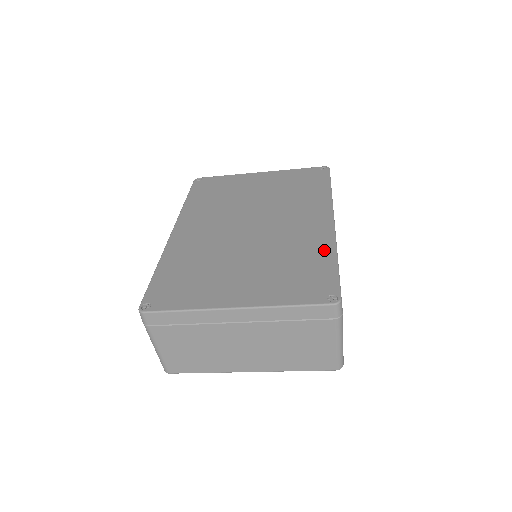
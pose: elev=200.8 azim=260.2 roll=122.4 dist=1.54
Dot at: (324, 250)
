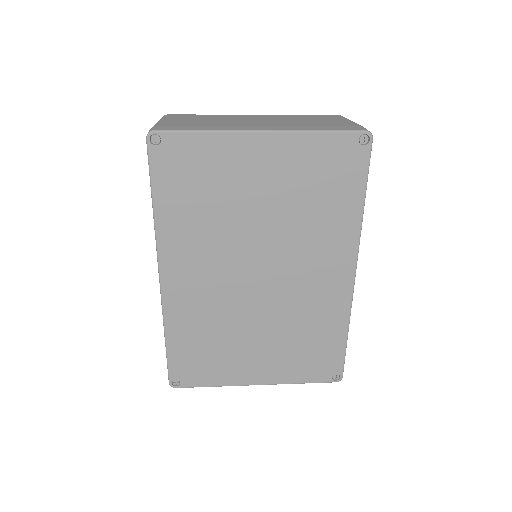
Dot at: (338, 323)
